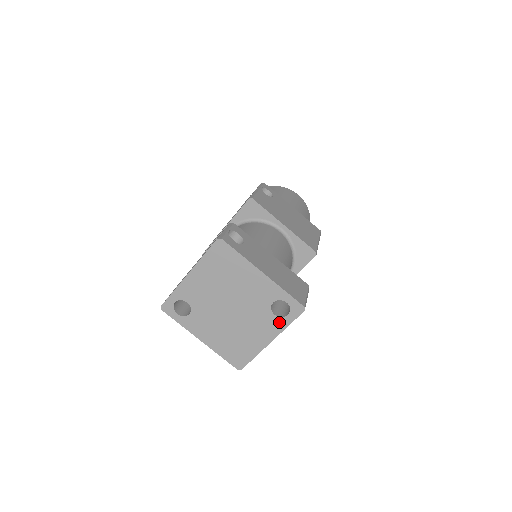
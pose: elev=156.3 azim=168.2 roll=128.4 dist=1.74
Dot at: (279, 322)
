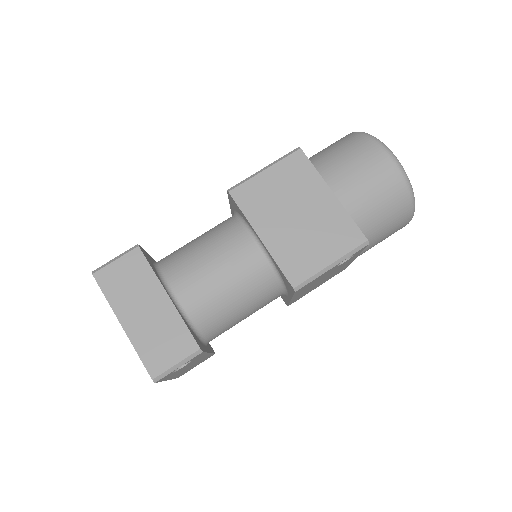
Dot at: occluded
